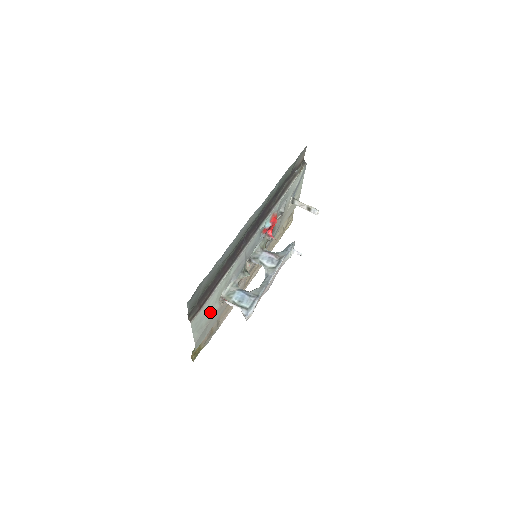
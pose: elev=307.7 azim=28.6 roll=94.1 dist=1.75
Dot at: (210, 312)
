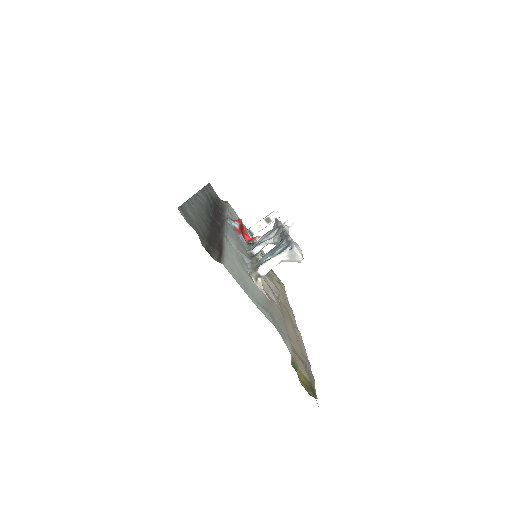
Dot at: (251, 286)
